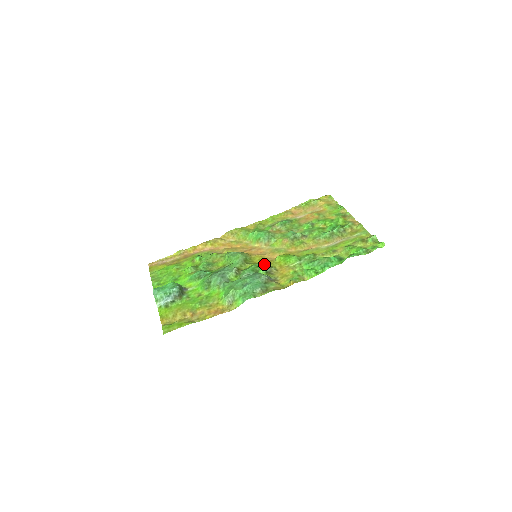
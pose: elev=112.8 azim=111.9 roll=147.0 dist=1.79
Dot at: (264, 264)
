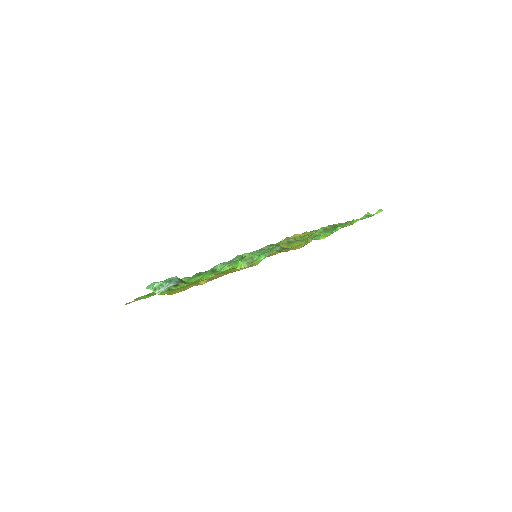
Dot at: occluded
